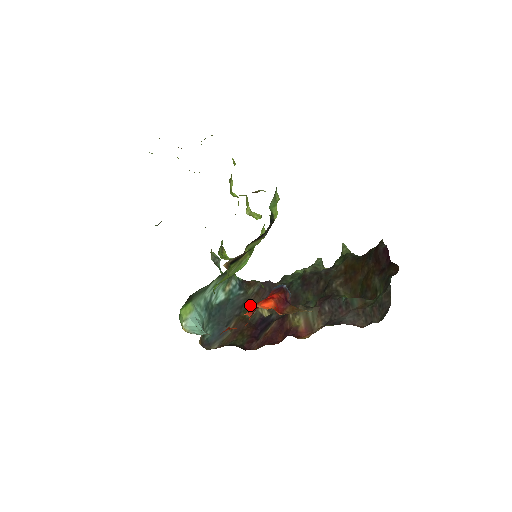
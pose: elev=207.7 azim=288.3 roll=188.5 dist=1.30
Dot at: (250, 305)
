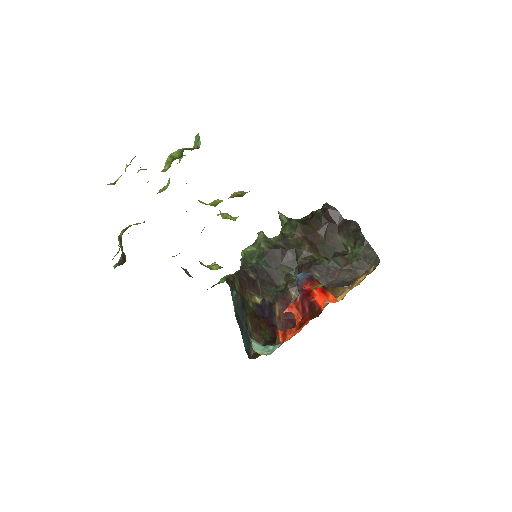
Dot at: (245, 300)
